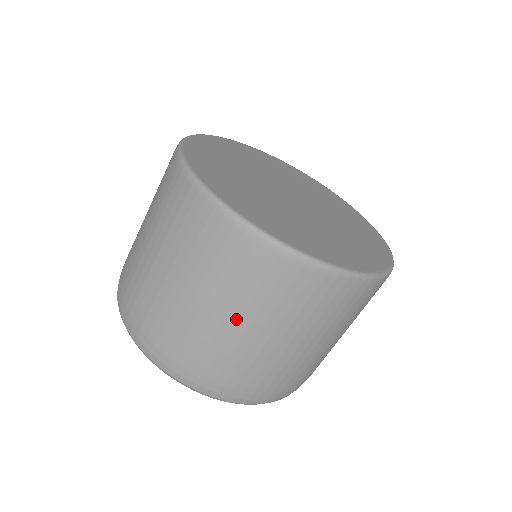
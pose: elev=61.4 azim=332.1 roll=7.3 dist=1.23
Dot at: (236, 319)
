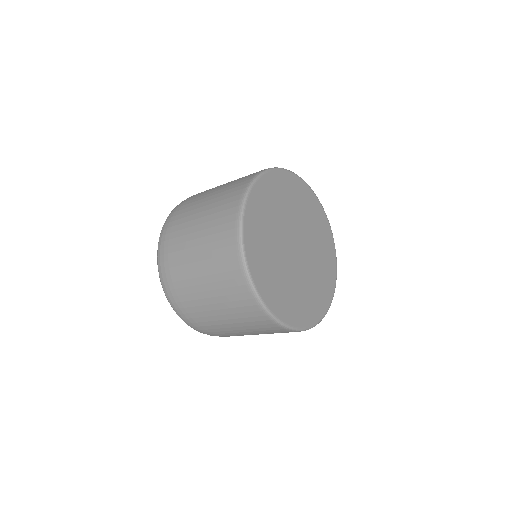
Dot at: occluded
